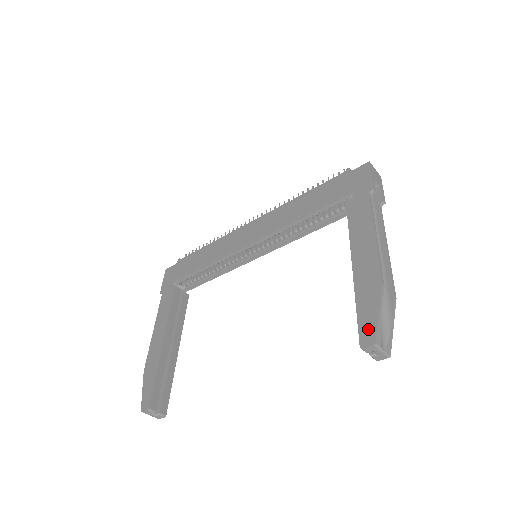
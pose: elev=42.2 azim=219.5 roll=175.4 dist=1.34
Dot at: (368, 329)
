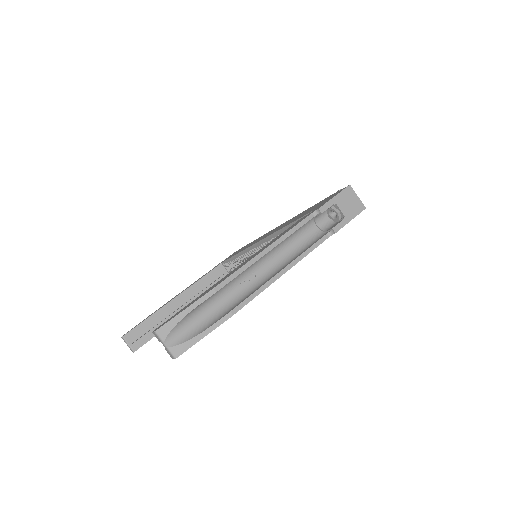
Dot at: (169, 319)
